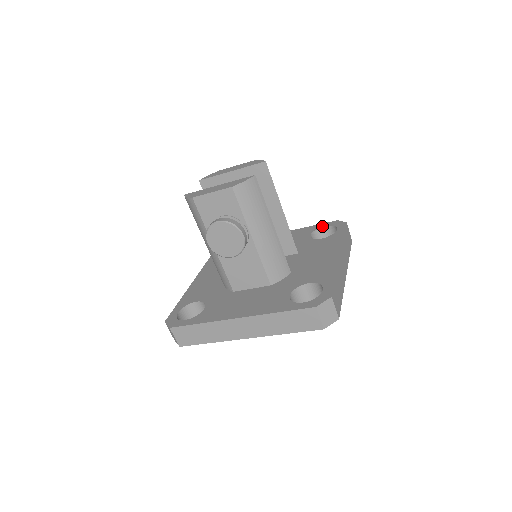
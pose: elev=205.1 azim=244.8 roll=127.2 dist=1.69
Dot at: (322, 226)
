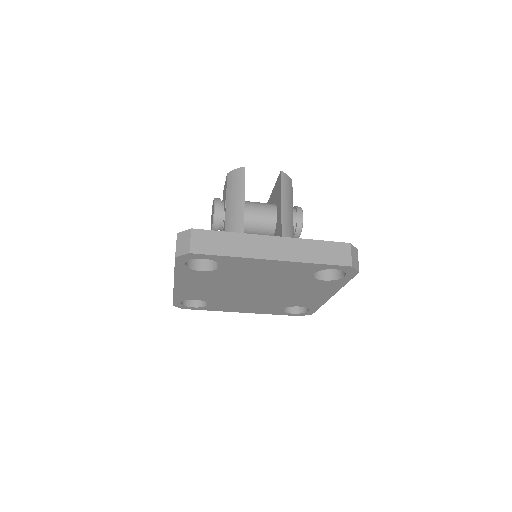
Dot at: occluded
